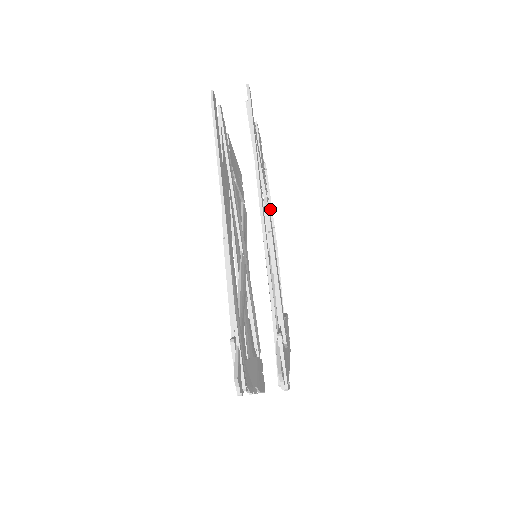
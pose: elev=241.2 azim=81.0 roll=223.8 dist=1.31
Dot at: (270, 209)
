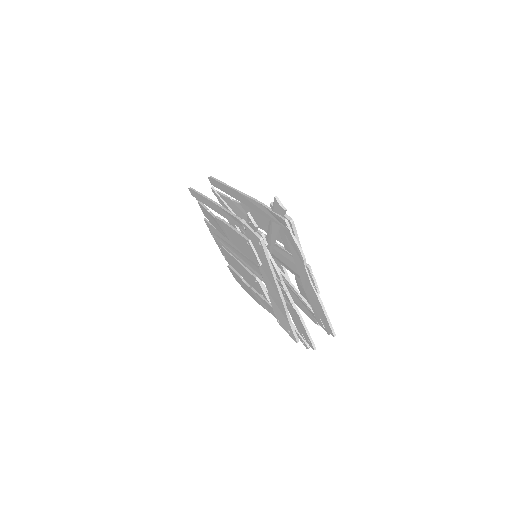
Dot at: occluded
